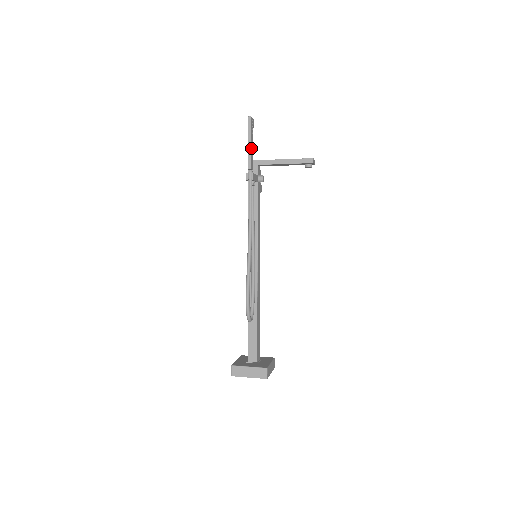
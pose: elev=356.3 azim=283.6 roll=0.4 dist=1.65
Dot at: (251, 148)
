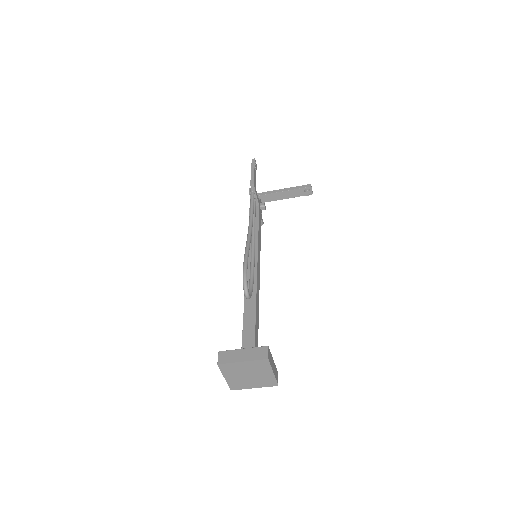
Dot at: (254, 174)
